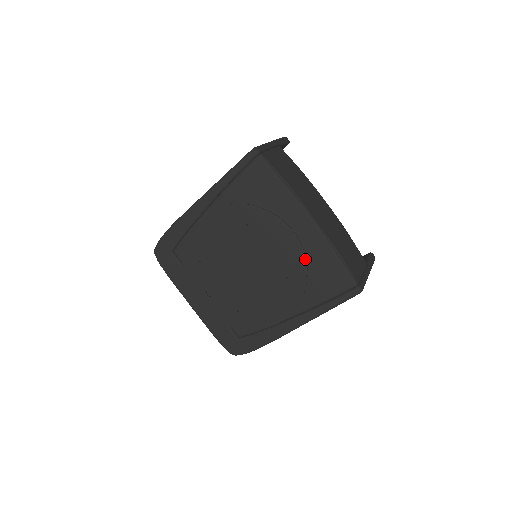
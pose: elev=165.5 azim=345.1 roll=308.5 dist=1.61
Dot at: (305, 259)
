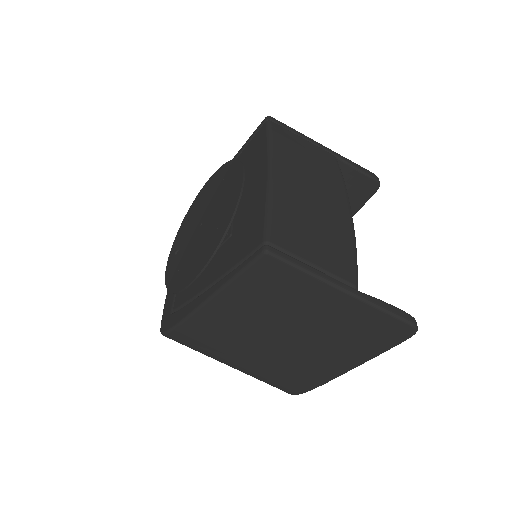
Dot at: (236, 205)
